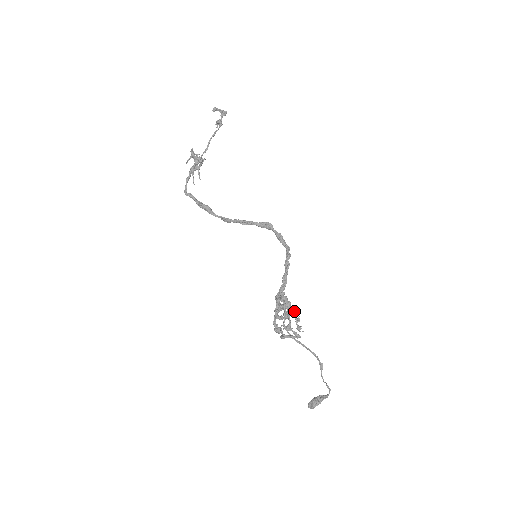
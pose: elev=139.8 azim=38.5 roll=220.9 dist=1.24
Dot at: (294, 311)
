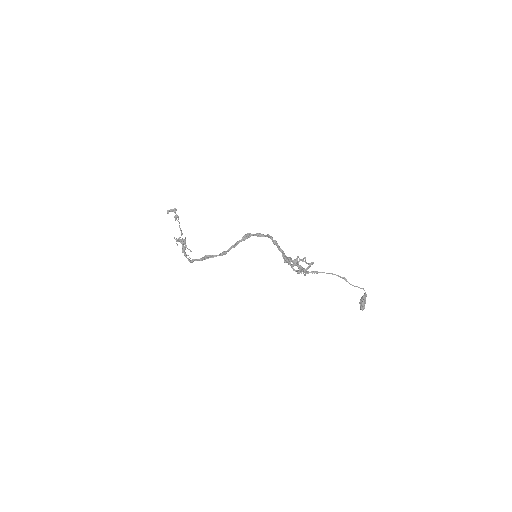
Dot at: (300, 259)
